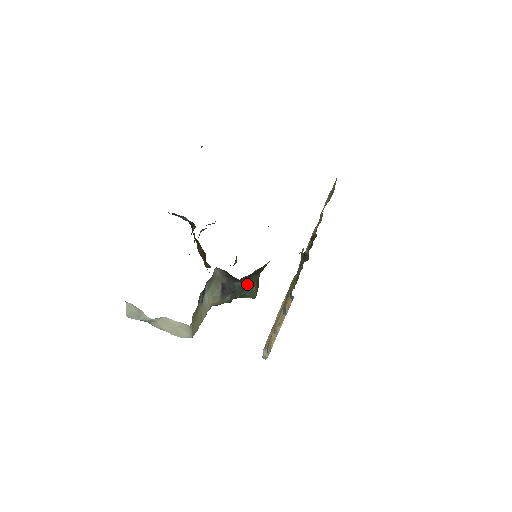
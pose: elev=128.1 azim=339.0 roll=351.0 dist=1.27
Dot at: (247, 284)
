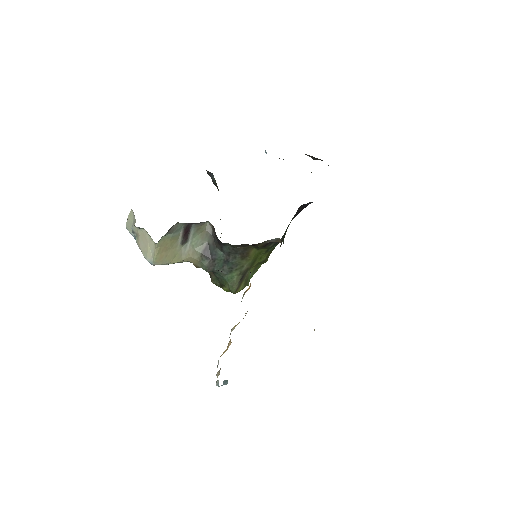
Dot at: (228, 261)
